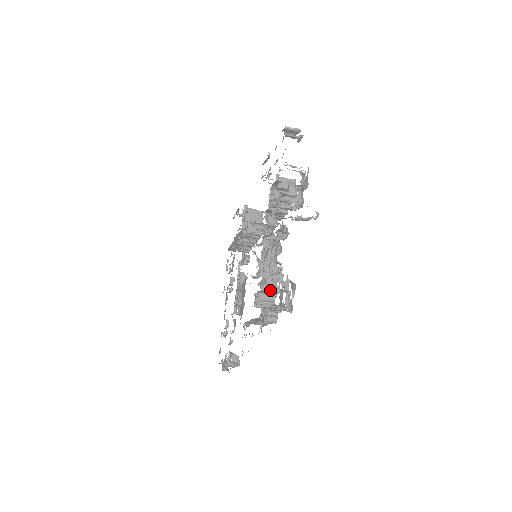
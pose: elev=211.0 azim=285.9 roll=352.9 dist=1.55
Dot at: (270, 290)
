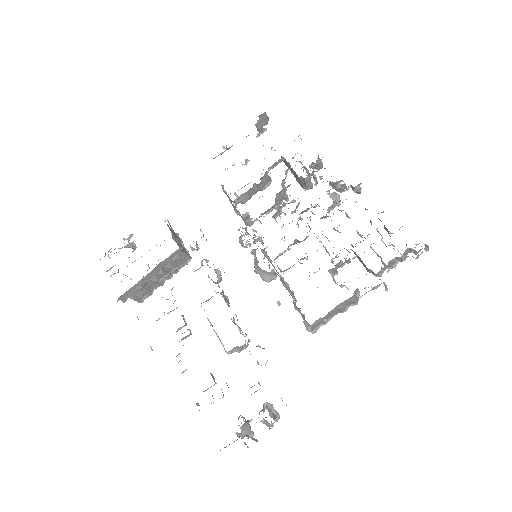
Dot at: (350, 261)
